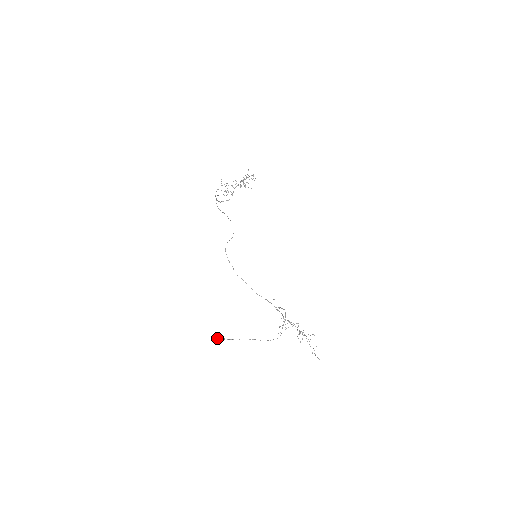
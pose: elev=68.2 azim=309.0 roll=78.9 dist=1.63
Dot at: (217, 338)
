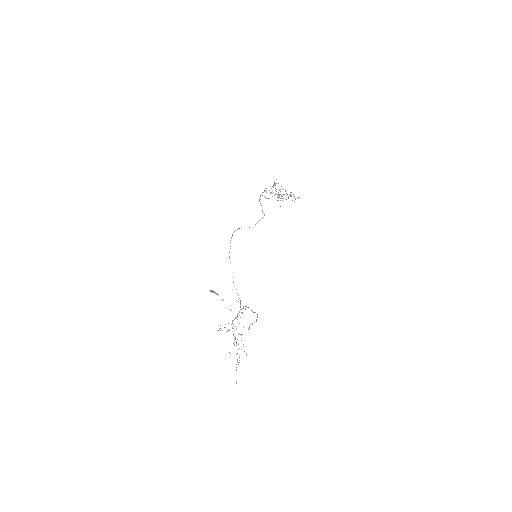
Dot at: (212, 290)
